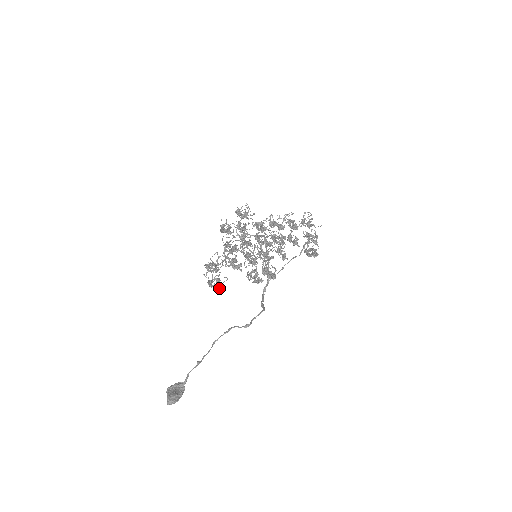
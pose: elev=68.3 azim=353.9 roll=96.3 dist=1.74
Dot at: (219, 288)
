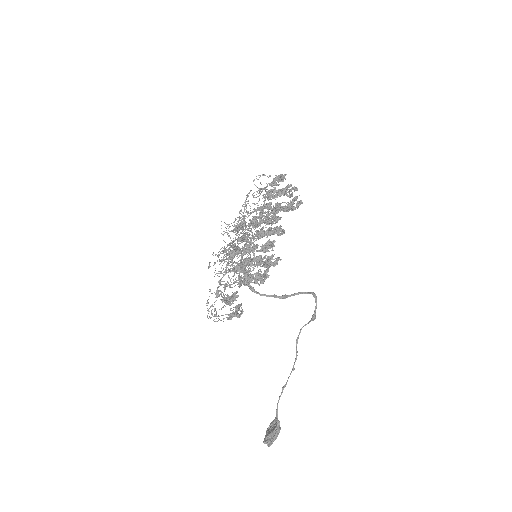
Dot at: (236, 315)
